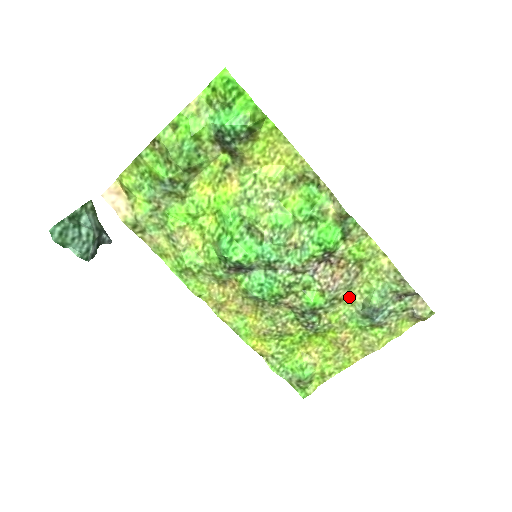
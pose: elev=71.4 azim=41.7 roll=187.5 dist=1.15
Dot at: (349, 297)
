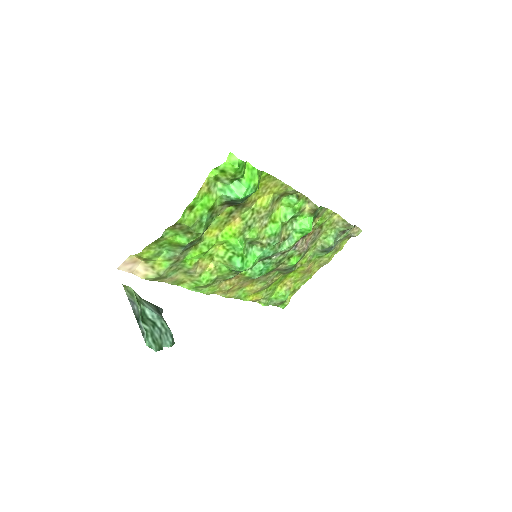
Dot at: (313, 245)
